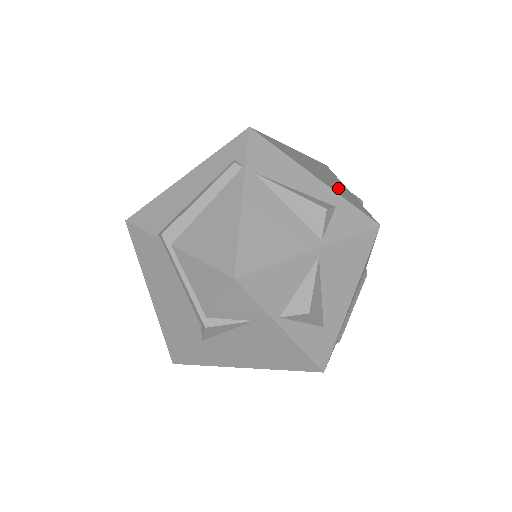
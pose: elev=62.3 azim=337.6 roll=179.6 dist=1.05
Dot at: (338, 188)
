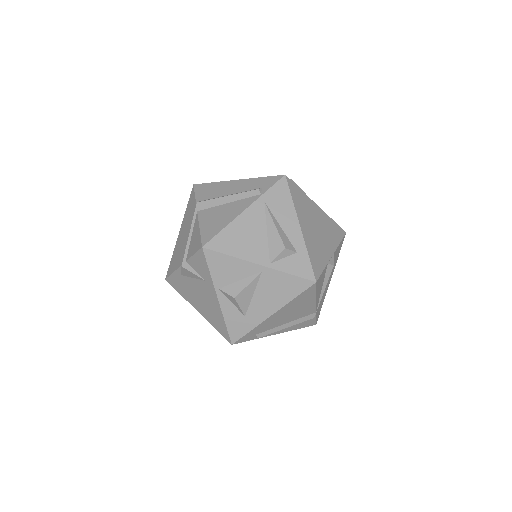
Dot at: (317, 245)
